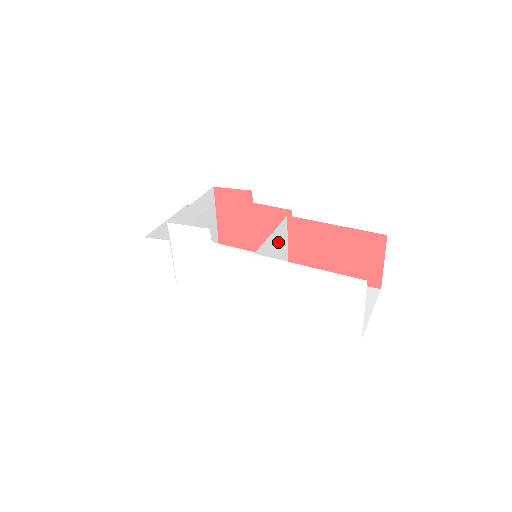
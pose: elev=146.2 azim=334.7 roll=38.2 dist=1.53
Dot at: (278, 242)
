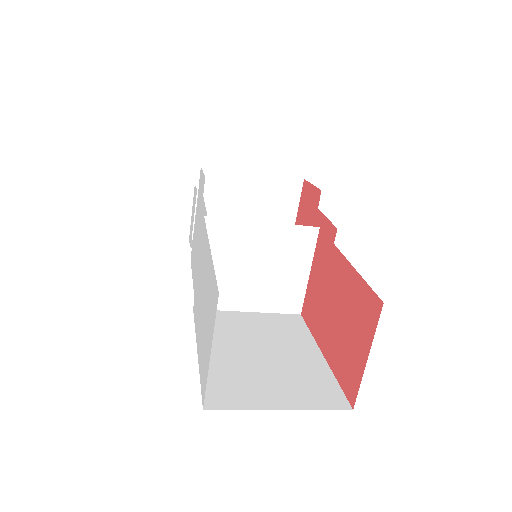
Dot at: (281, 249)
